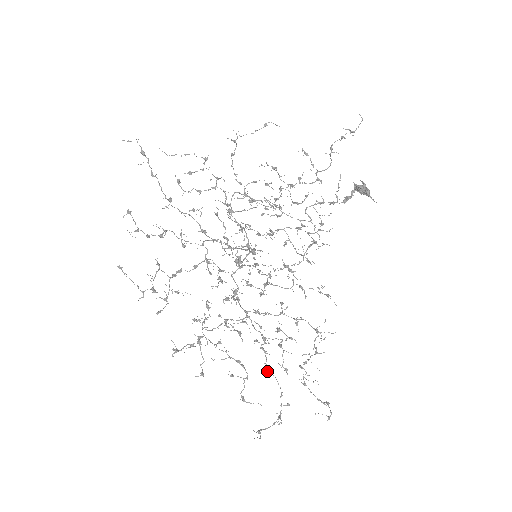
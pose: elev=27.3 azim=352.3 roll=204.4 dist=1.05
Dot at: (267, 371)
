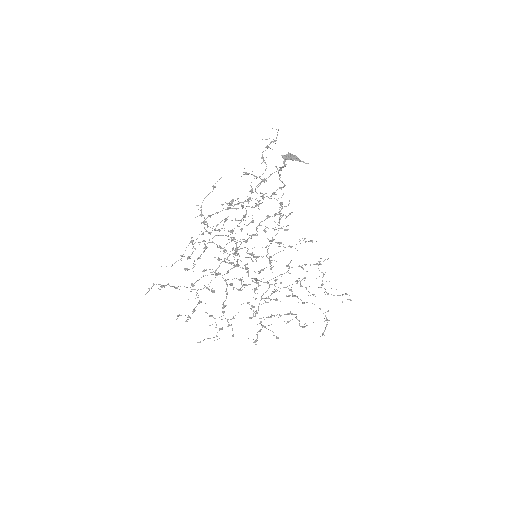
Dot at: occluded
